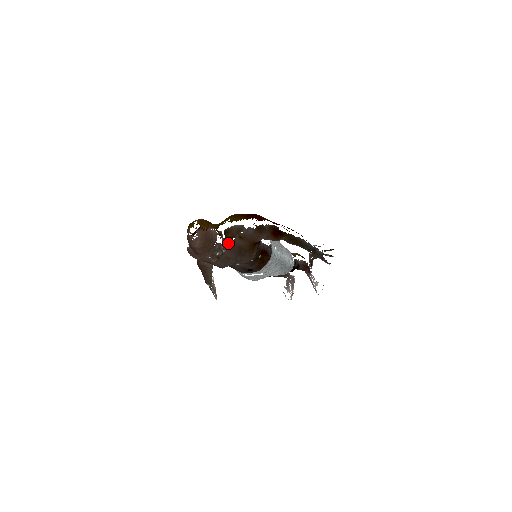
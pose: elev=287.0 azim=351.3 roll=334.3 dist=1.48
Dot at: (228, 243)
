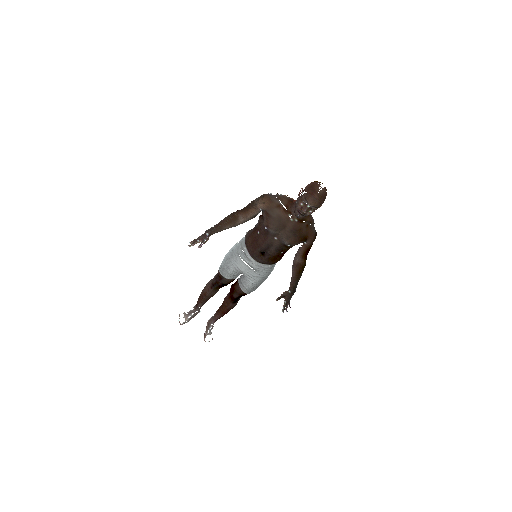
Dot at: (301, 219)
